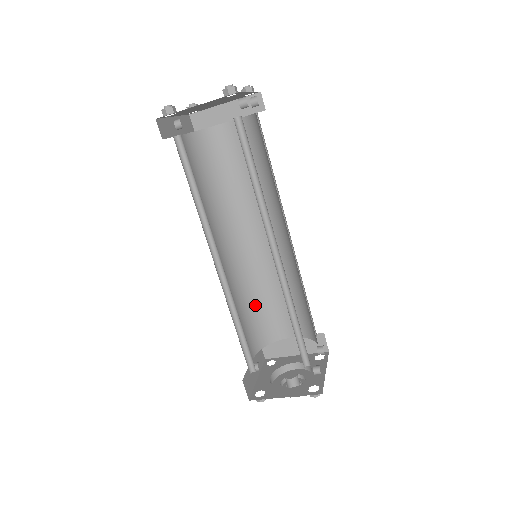
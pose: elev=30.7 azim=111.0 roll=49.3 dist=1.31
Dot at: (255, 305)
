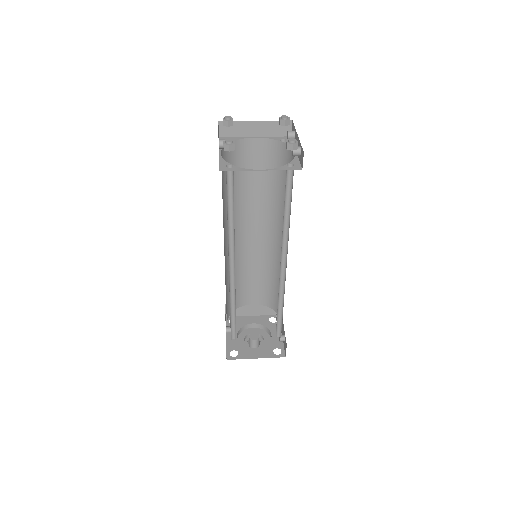
Dot at: occluded
